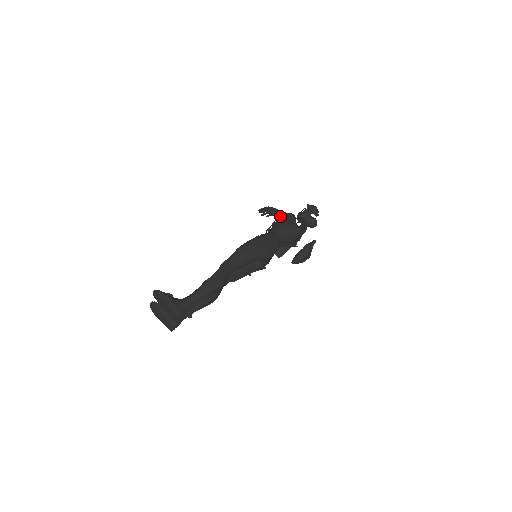
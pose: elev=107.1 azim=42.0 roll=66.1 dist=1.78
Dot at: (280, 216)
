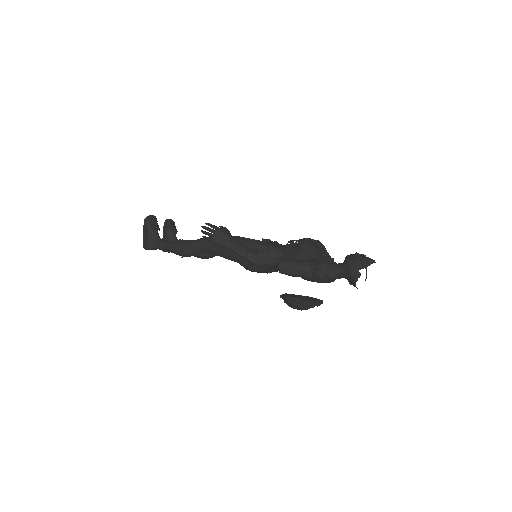
Dot at: (231, 246)
